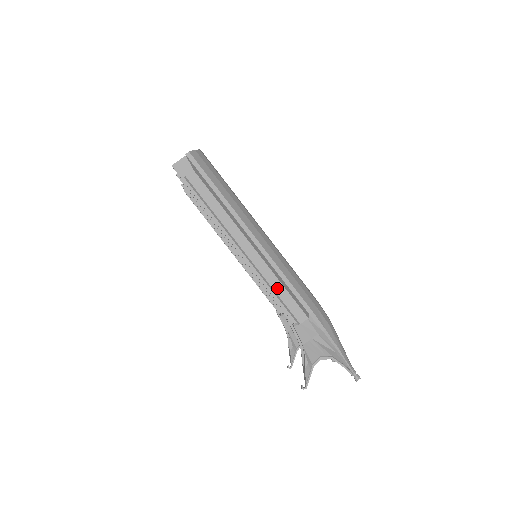
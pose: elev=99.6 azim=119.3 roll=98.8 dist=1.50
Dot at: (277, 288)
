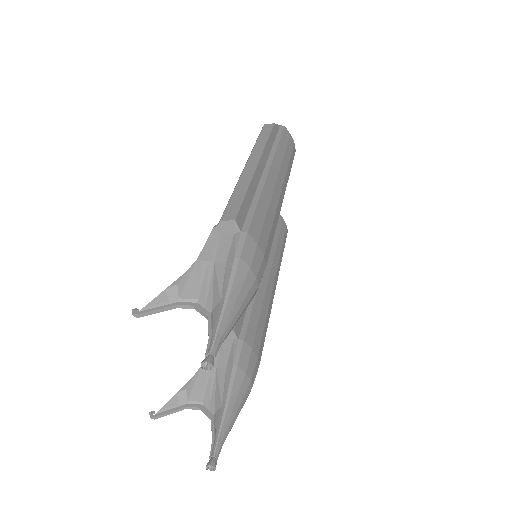
Dot at: (239, 190)
